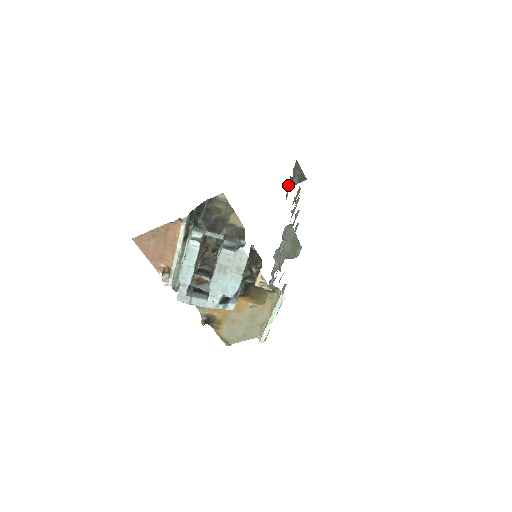
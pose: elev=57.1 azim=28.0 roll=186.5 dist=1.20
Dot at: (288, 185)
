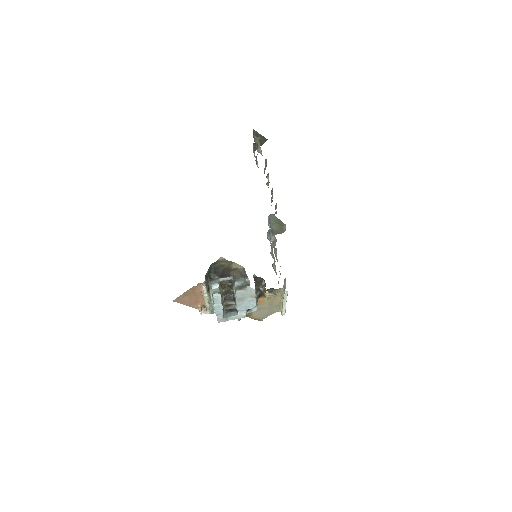
Dot at: (254, 149)
